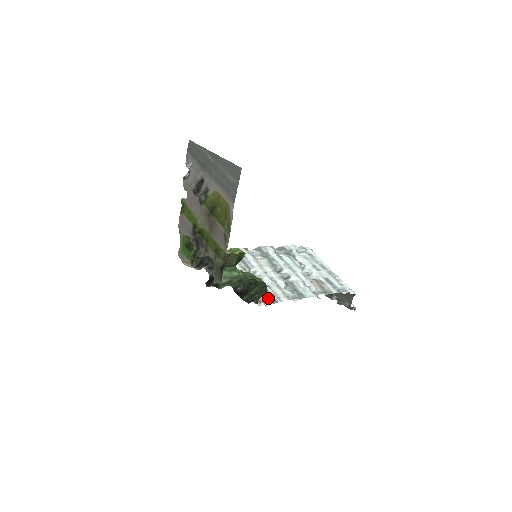
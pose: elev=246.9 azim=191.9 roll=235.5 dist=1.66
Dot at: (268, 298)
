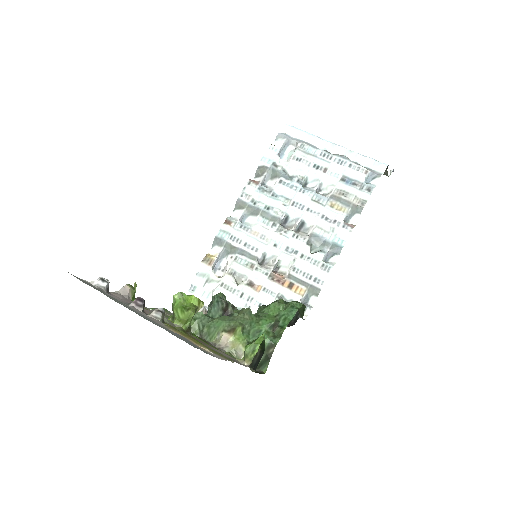
Dot at: (306, 292)
